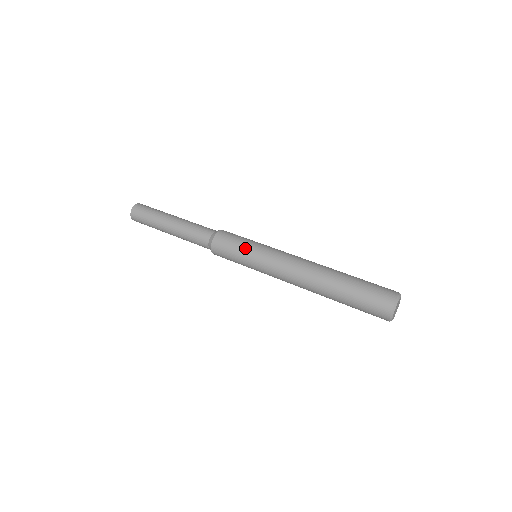
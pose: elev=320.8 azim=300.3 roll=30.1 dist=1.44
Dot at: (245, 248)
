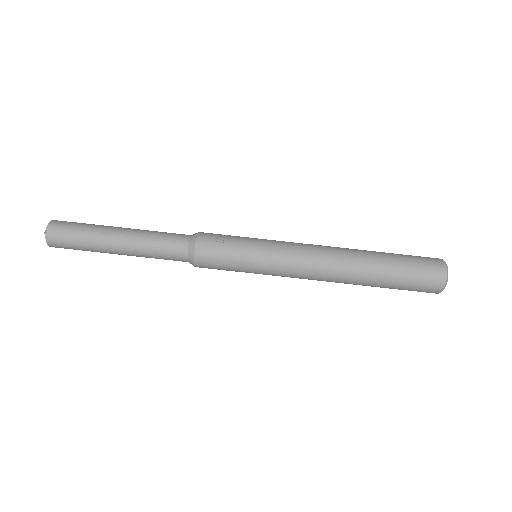
Dot at: (244, 266)
